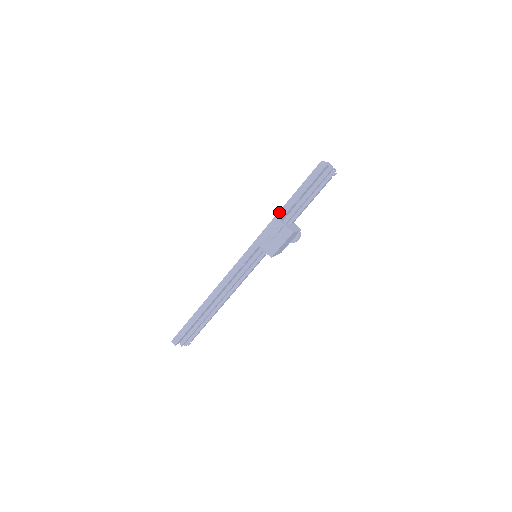
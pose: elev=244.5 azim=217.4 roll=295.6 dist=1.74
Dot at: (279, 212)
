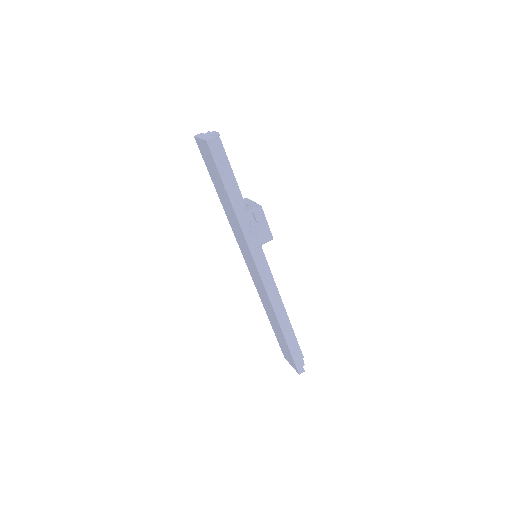
Dot at: (235, 212)
